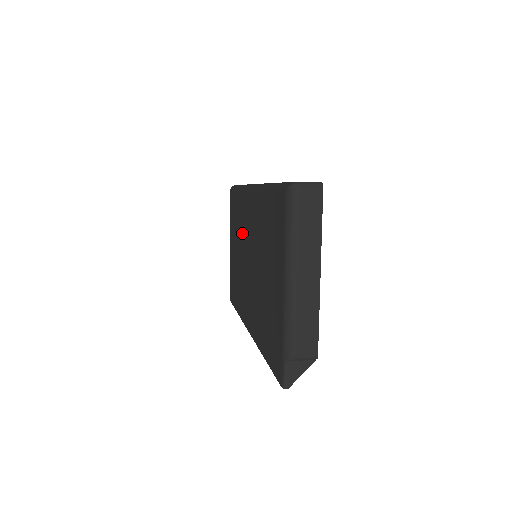
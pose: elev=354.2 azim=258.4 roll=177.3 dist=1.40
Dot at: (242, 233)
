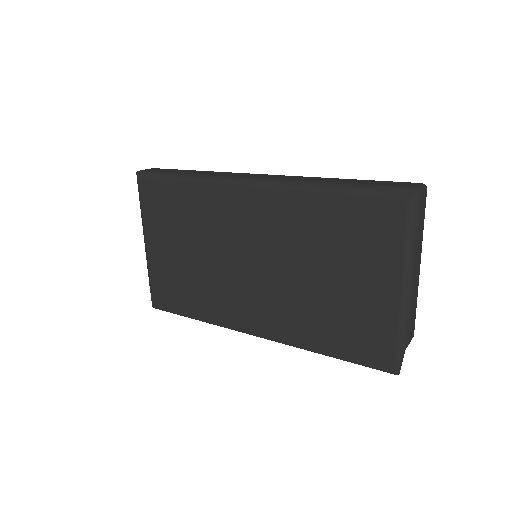
Dot at: (215, 232)
